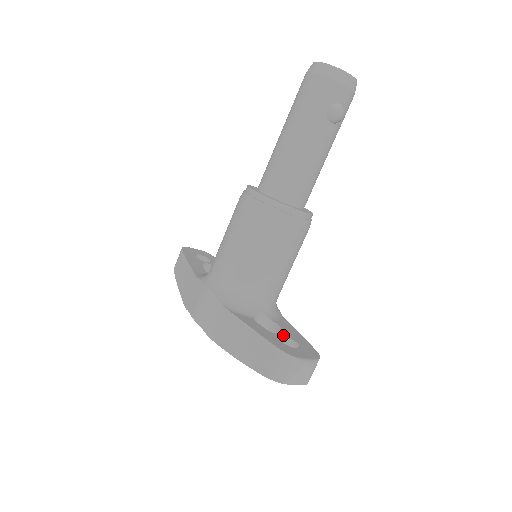
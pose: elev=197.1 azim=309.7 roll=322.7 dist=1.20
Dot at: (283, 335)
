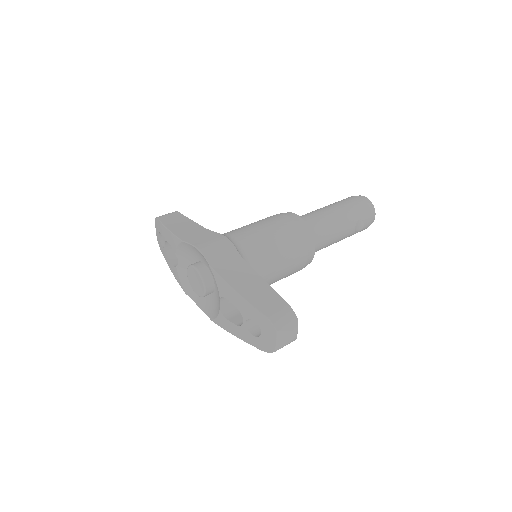
Dot at: occluded
